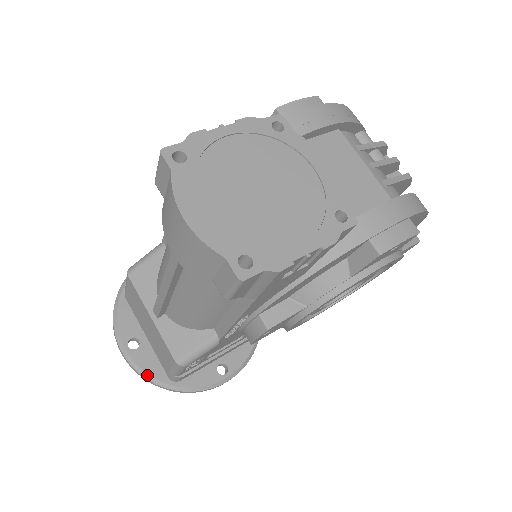
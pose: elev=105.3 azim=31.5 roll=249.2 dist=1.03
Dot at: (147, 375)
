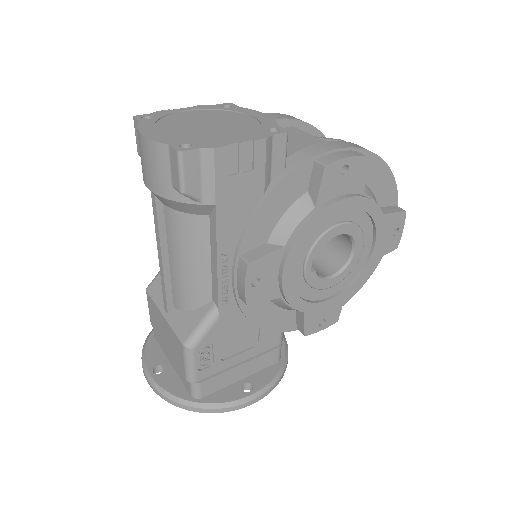
Dot at: (169, 394)
